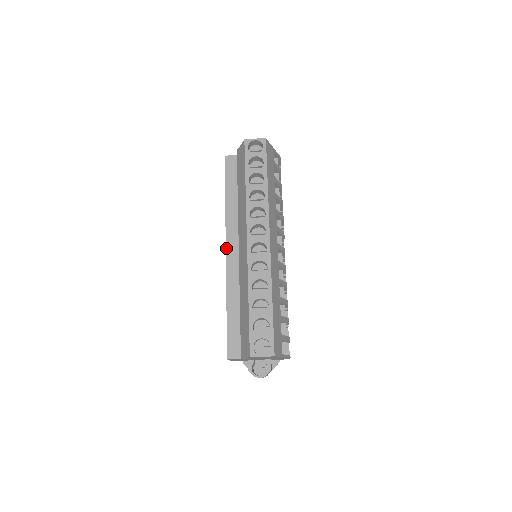
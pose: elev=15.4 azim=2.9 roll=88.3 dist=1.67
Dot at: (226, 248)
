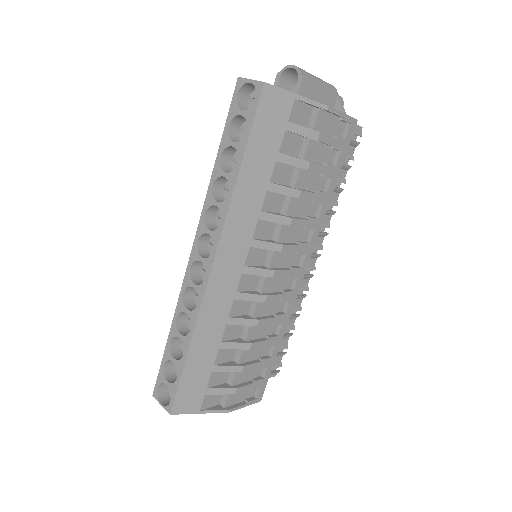
Dot at: occluded
